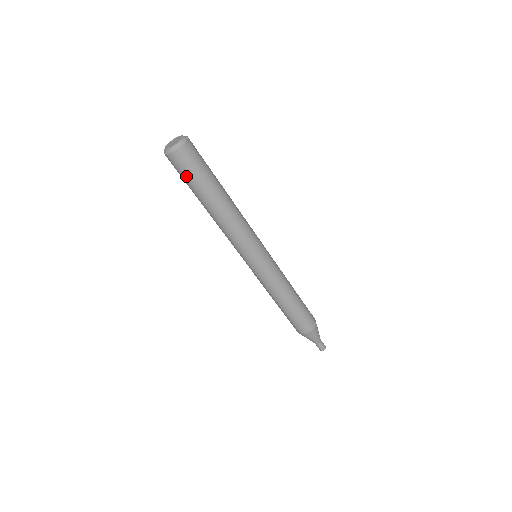
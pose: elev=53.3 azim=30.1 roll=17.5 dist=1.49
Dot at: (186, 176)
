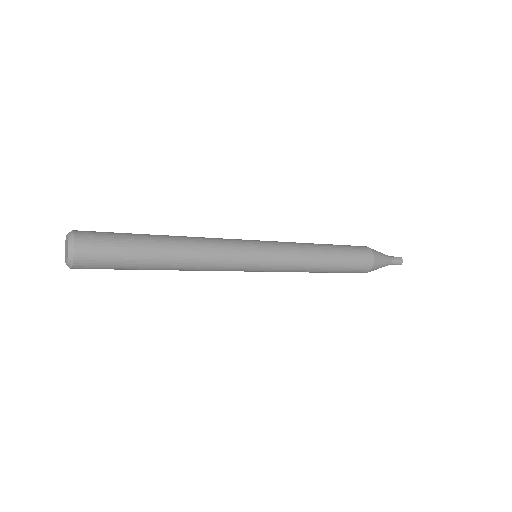
Dot at: occluded
